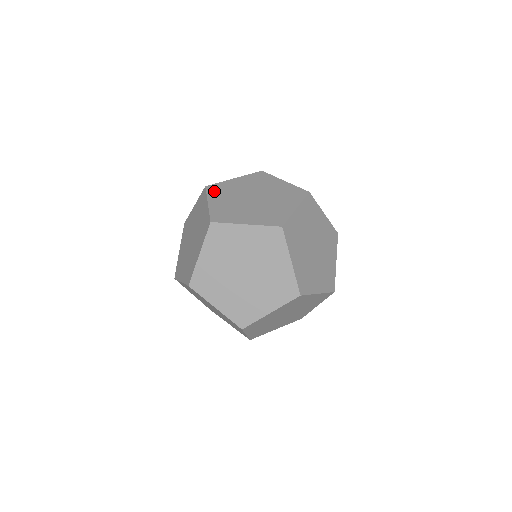
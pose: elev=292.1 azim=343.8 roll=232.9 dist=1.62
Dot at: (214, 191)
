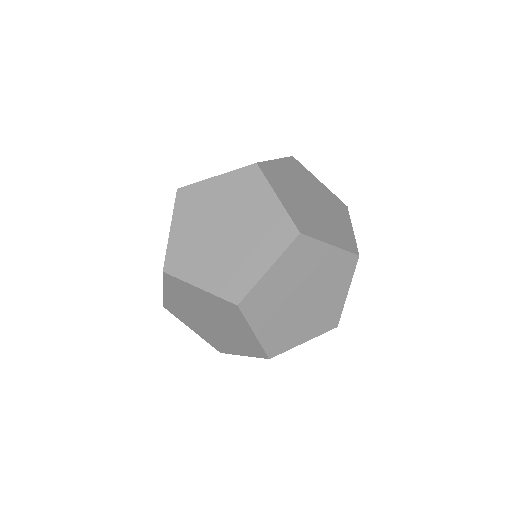
Dot at: (293, 164)
